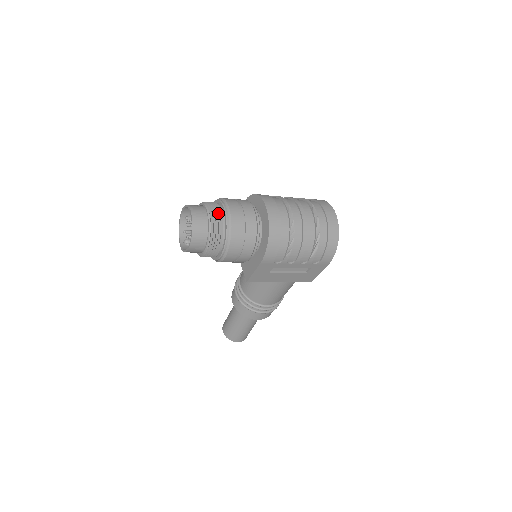
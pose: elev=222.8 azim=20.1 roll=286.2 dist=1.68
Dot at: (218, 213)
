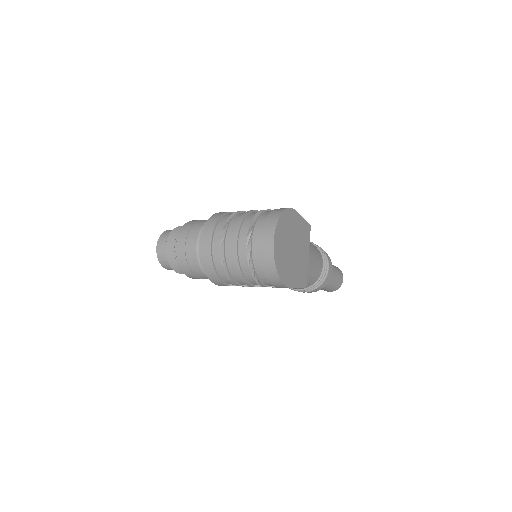
Dot at: (172, 247)
